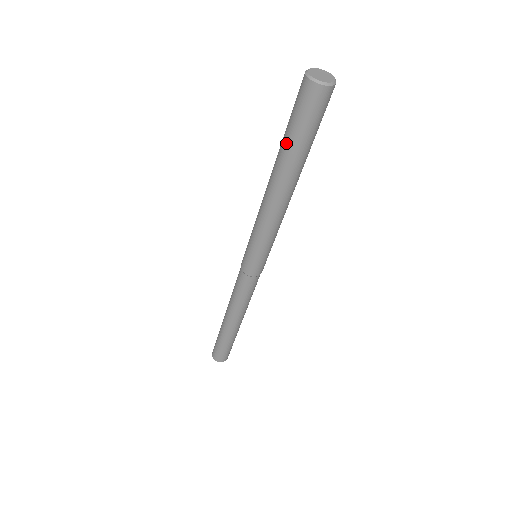
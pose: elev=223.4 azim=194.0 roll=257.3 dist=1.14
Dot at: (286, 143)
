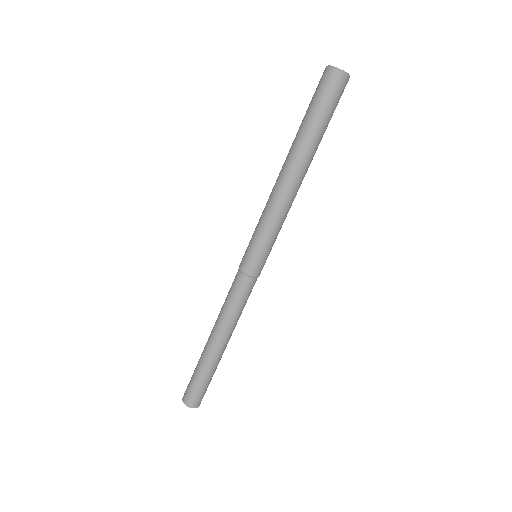
Dot at: (305, 125)
